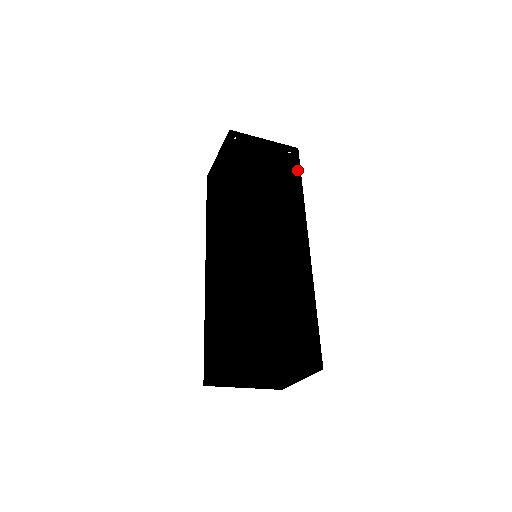
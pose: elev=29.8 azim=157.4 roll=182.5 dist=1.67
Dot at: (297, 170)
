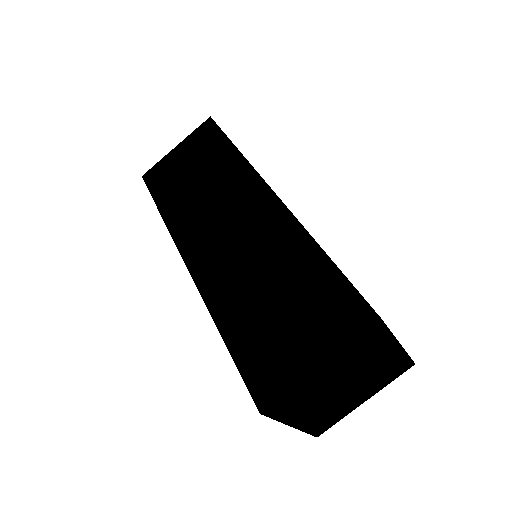
Dot at: occluded
